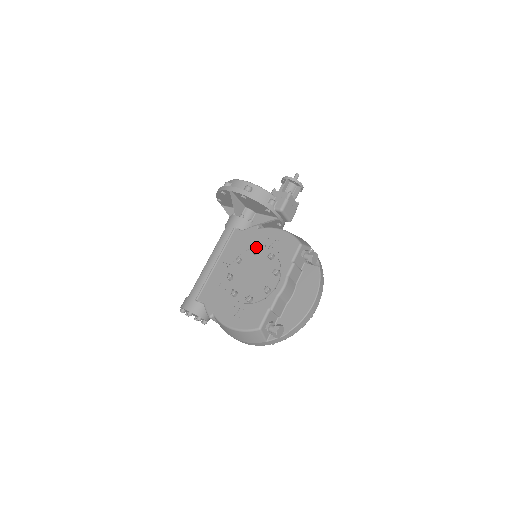
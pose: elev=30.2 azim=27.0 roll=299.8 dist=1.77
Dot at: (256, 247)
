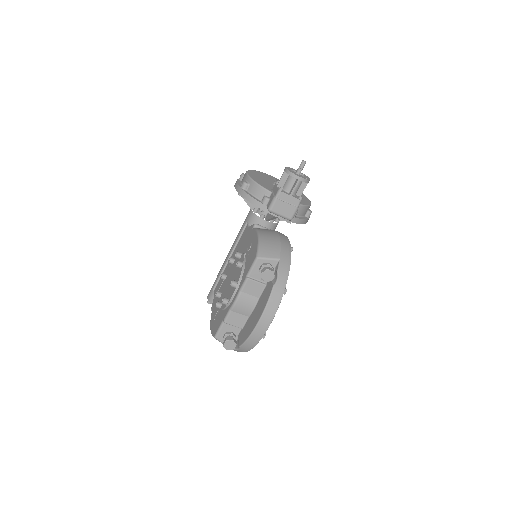
Dot at: (244, 250)
